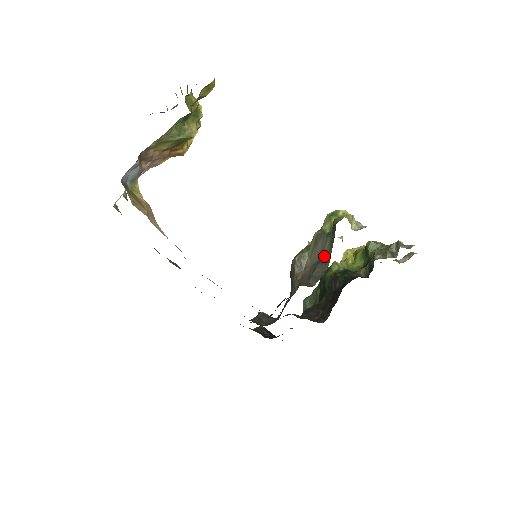
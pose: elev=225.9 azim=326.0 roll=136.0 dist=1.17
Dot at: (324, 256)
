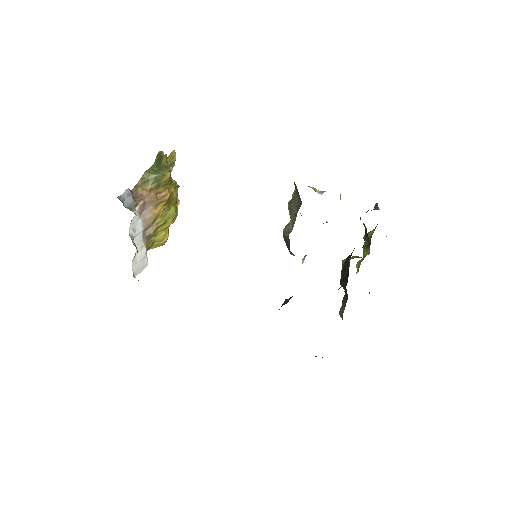
Dot at: (298, 205)
